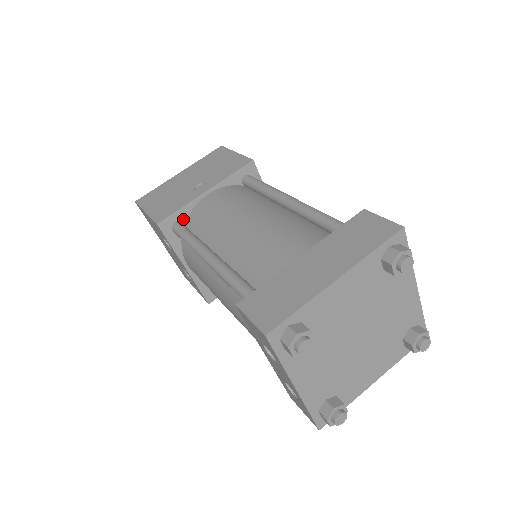
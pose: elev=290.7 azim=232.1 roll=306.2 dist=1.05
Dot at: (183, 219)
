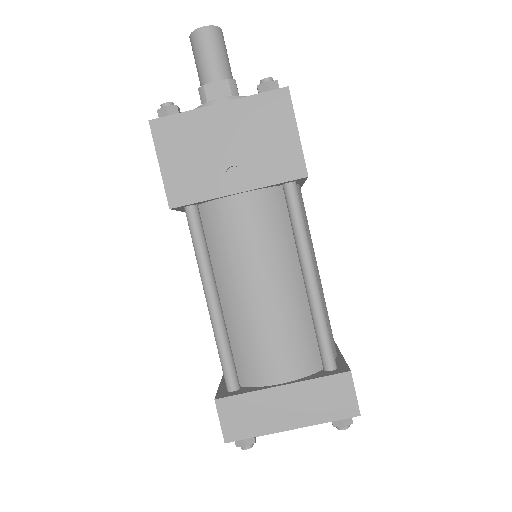
Dot at: (200, 203)
